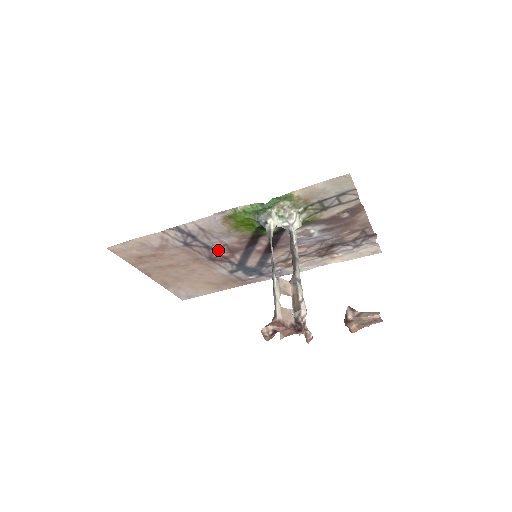
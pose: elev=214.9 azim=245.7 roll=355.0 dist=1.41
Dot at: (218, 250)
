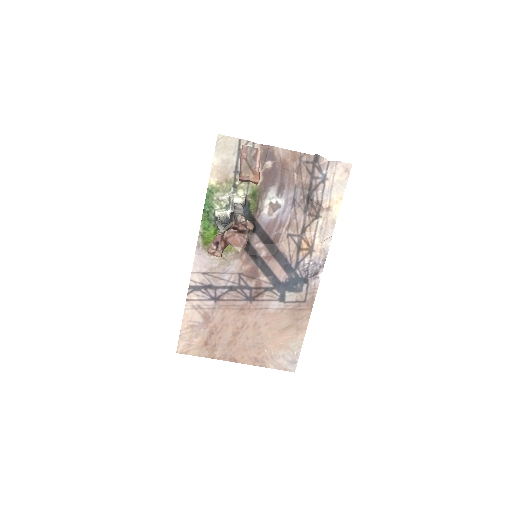
Dot at: (242, 285)
